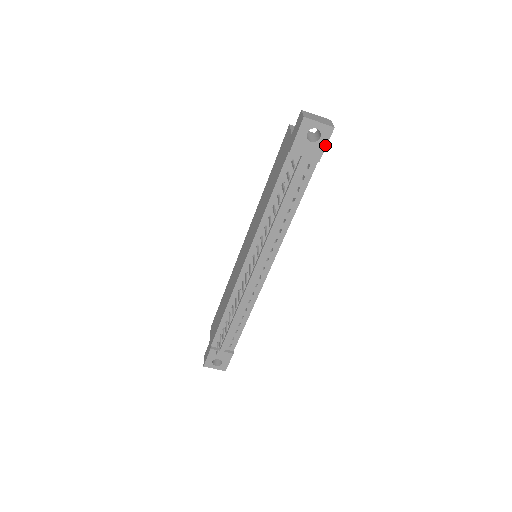
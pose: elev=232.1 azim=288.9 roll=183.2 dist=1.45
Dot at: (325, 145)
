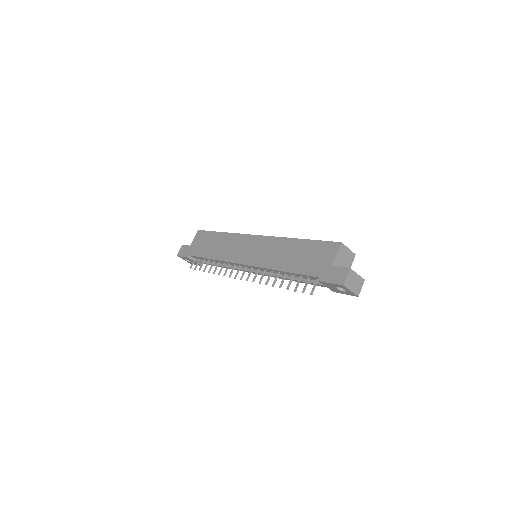
Dot at: occluded
